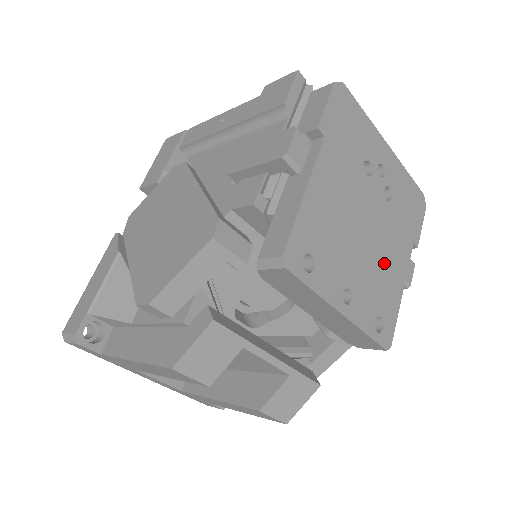
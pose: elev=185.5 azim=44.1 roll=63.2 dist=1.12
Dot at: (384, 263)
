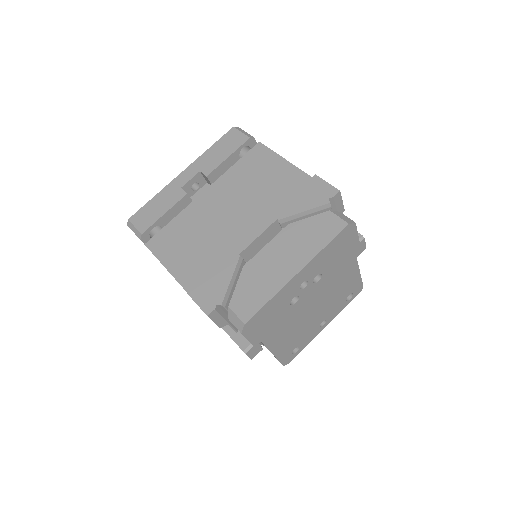
Dot at: (337, 288)
